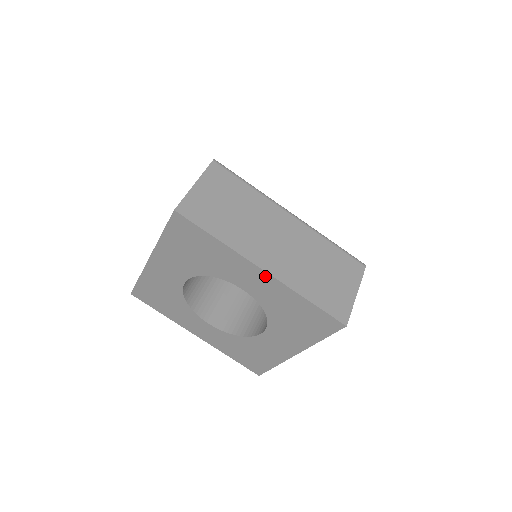
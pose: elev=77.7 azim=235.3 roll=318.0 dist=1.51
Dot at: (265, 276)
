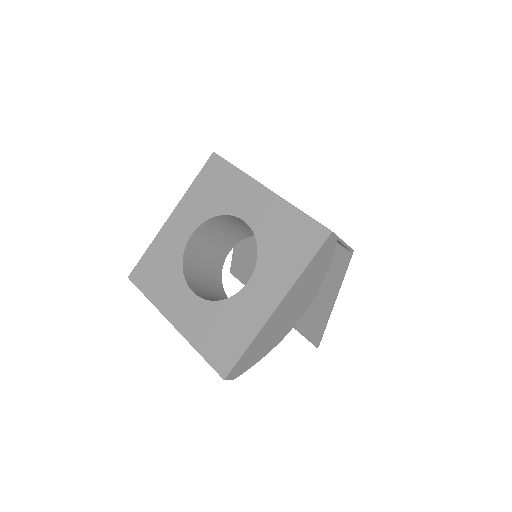
Dot at: (267, 195)
